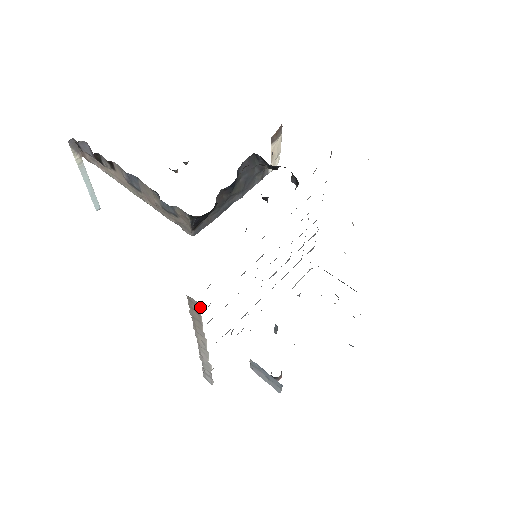
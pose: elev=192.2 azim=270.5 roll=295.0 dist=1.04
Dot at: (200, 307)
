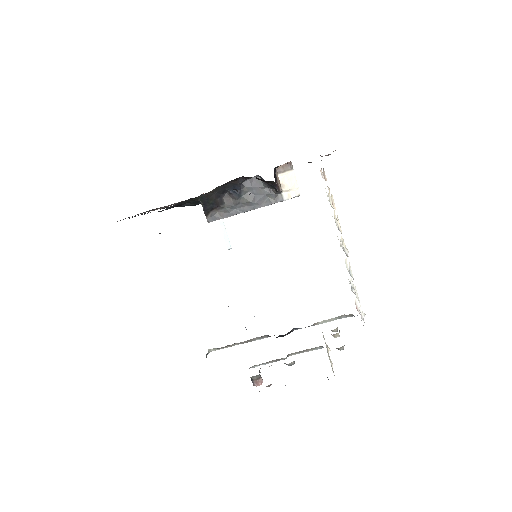
Dot at: occluded
